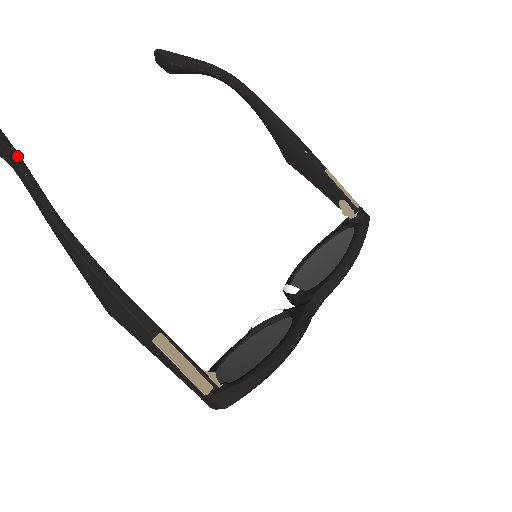
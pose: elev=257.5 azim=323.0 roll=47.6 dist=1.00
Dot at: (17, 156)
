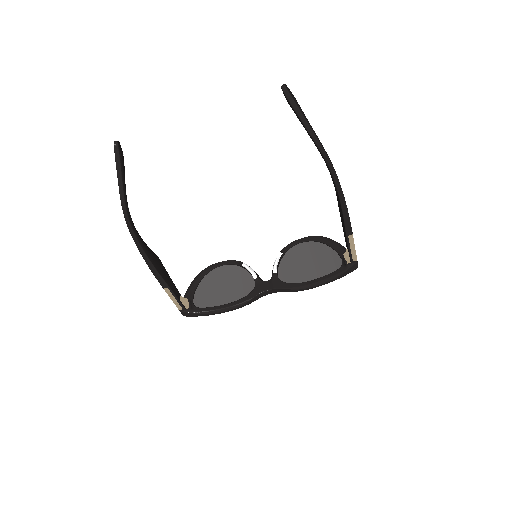
Dot at: (122, 197)
